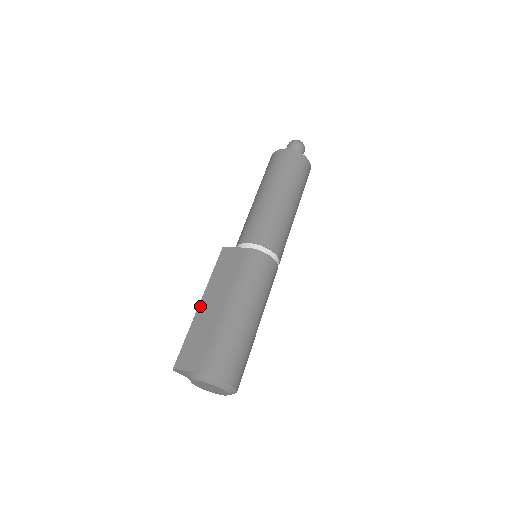
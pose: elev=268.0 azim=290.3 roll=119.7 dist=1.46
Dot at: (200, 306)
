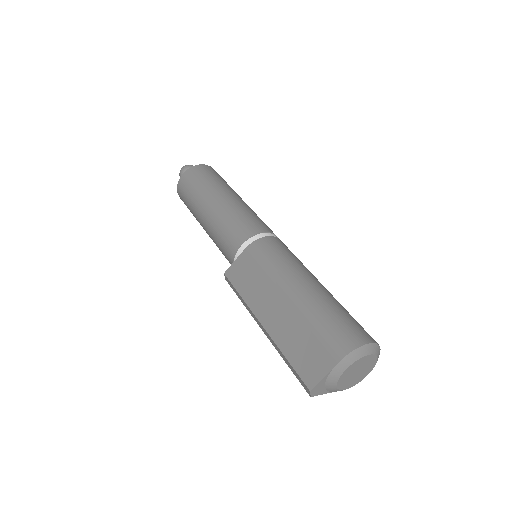
Dot at: (265, 326)
